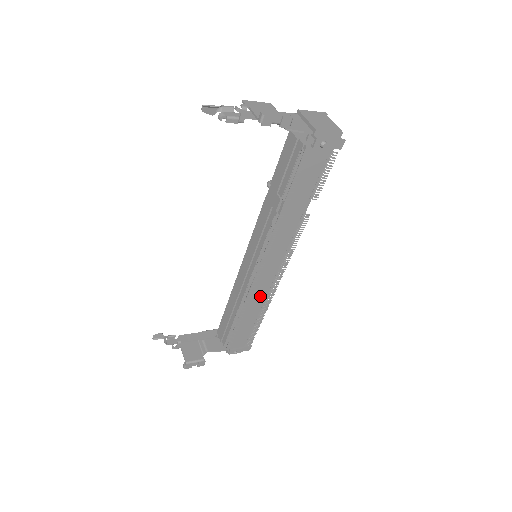
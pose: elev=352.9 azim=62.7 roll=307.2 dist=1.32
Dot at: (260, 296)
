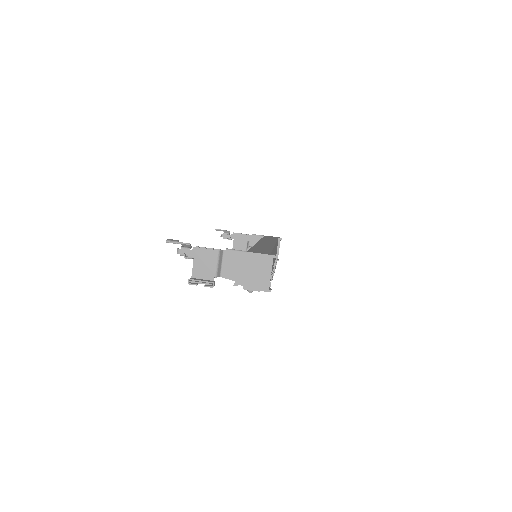
Dot at: occluded
